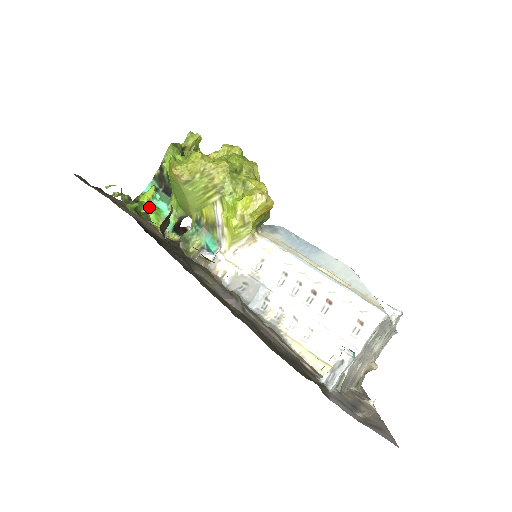
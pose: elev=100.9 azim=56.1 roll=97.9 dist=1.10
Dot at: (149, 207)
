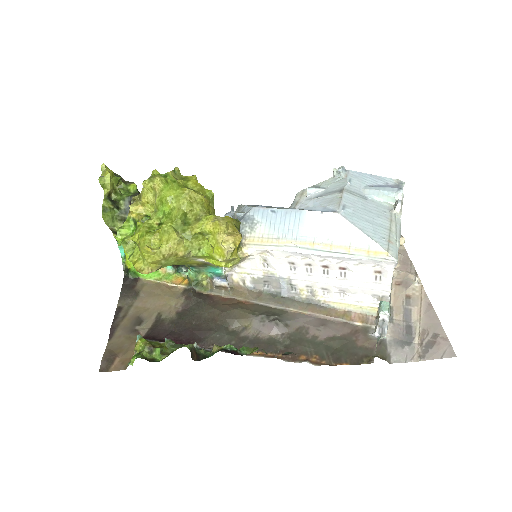
Dot at: occluded
